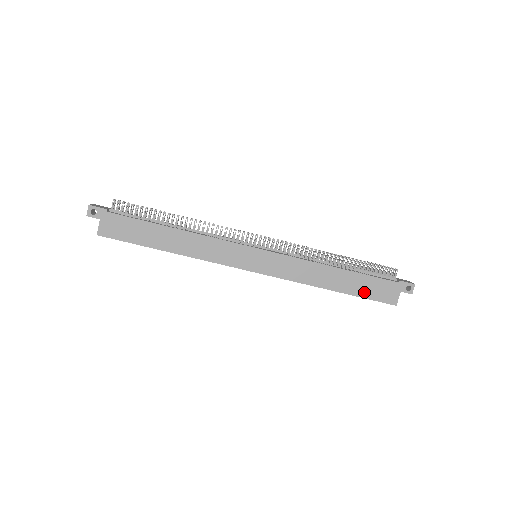
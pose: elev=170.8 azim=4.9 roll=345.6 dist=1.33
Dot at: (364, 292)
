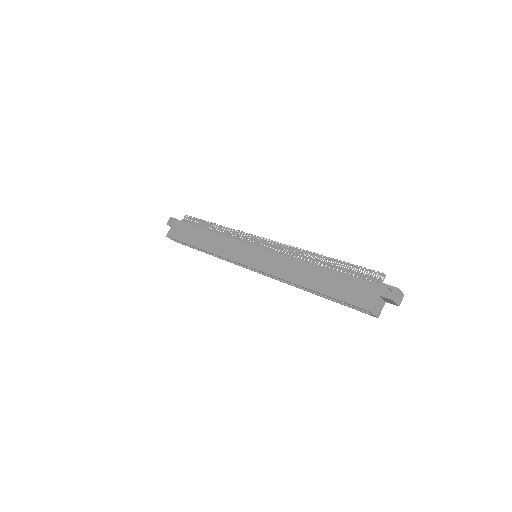
Dot at: (337, 292)
